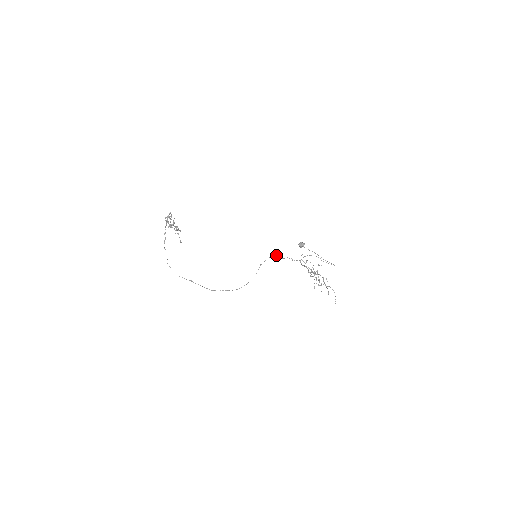
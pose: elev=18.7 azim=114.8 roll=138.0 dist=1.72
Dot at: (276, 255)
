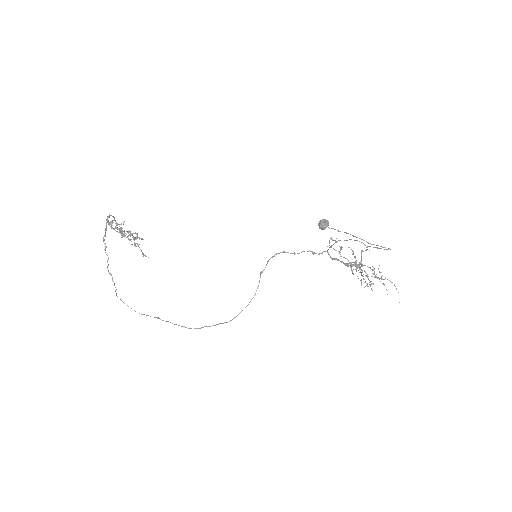
Dot at: (283, 251)
